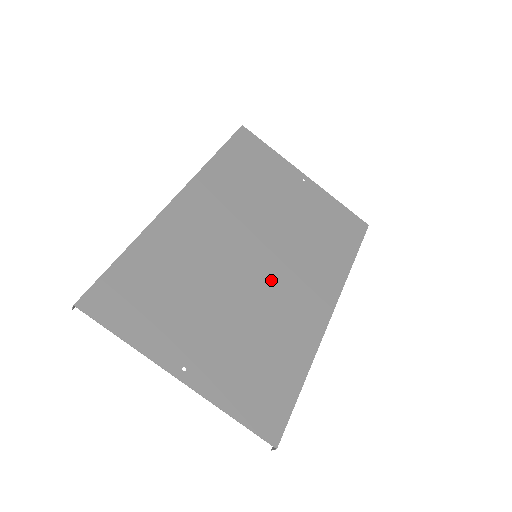
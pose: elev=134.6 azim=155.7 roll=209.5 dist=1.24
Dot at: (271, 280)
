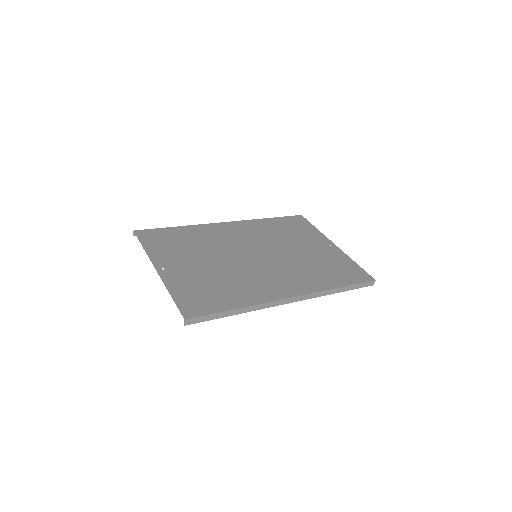
Dot at: (257, 267)
